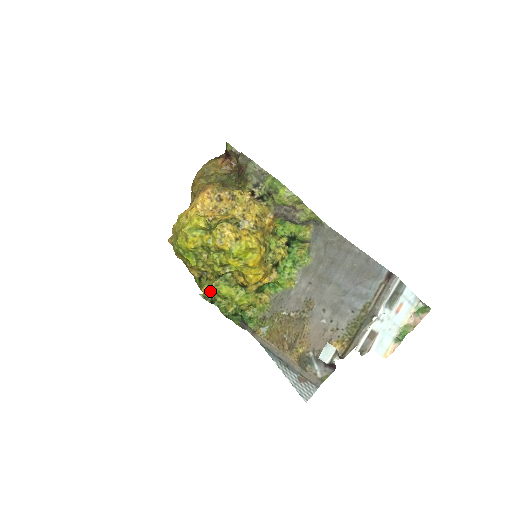
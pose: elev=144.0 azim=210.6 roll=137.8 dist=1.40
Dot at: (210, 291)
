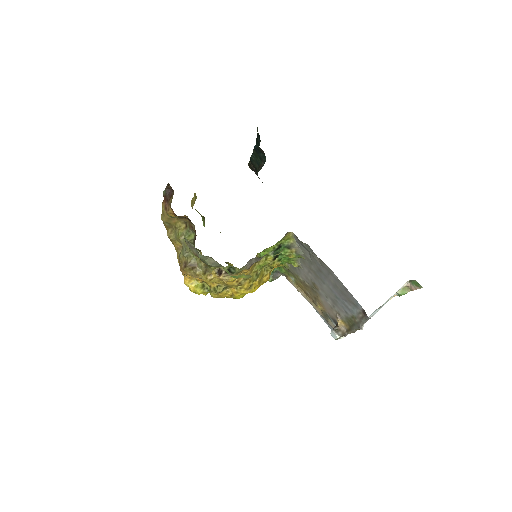
Dot at: occluded
